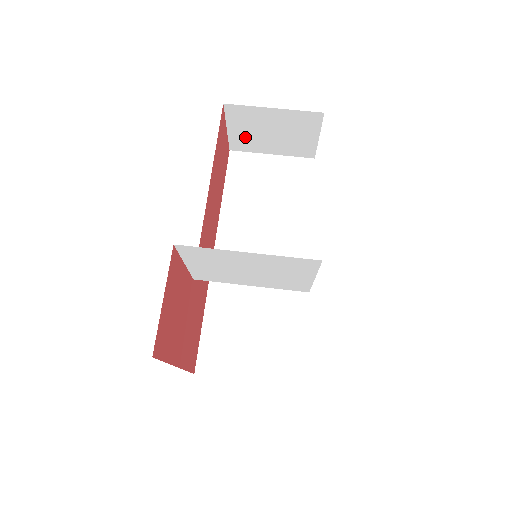
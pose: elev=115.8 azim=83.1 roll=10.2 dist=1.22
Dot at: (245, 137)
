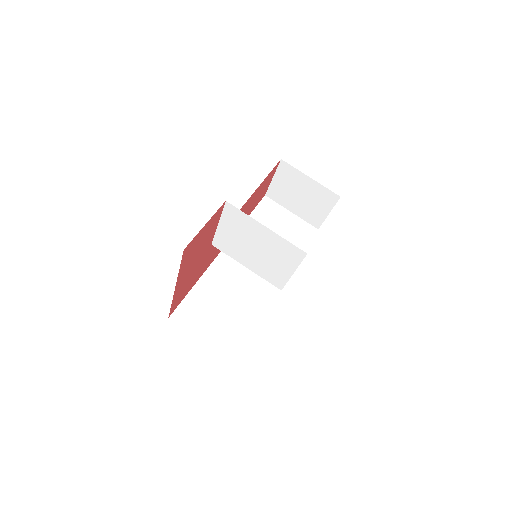
Dot at: (281, 190)
